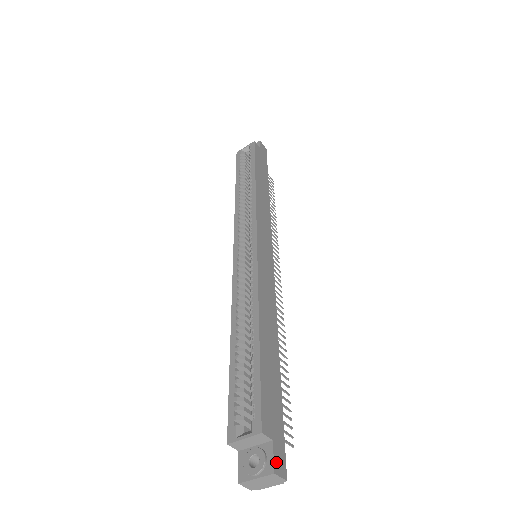
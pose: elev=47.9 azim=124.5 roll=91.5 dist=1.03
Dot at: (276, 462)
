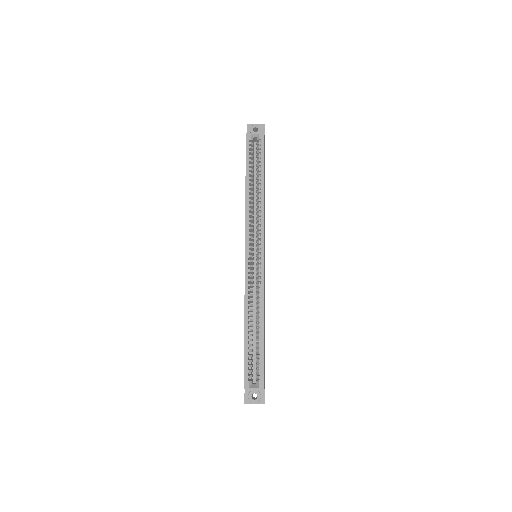
Dot at: occluded
